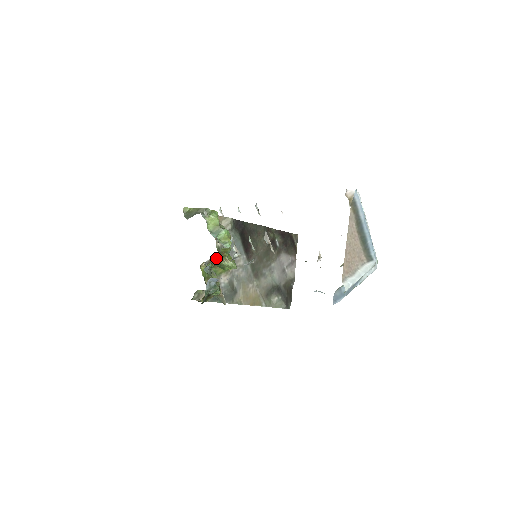
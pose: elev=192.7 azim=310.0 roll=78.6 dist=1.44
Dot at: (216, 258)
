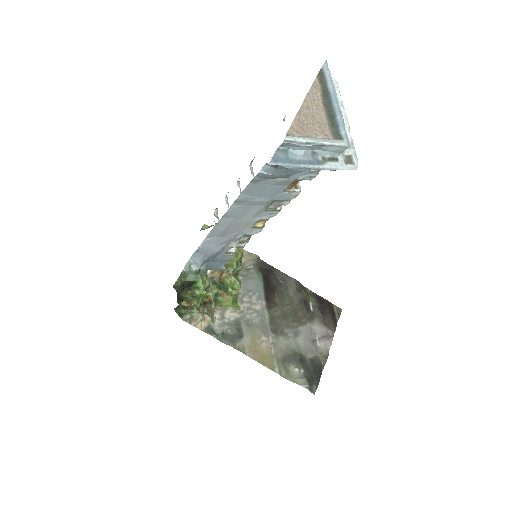
Dot at: (219, 272)
